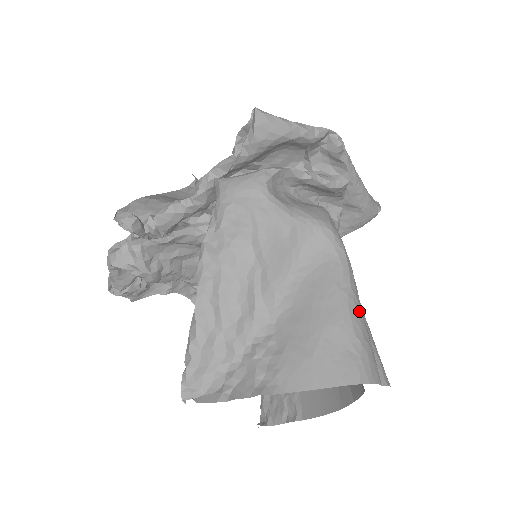
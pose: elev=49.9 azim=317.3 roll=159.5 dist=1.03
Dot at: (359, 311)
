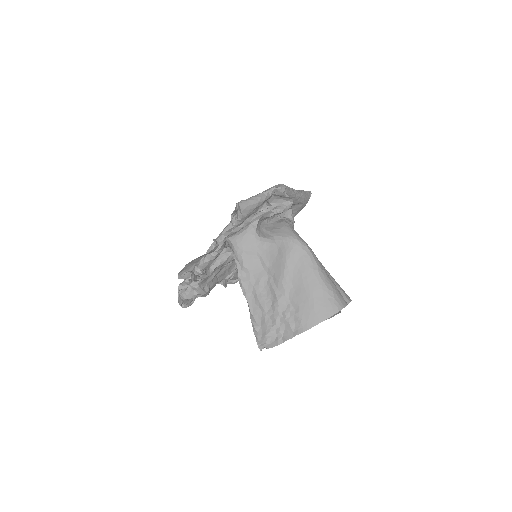
Dot at: (326, 275)
